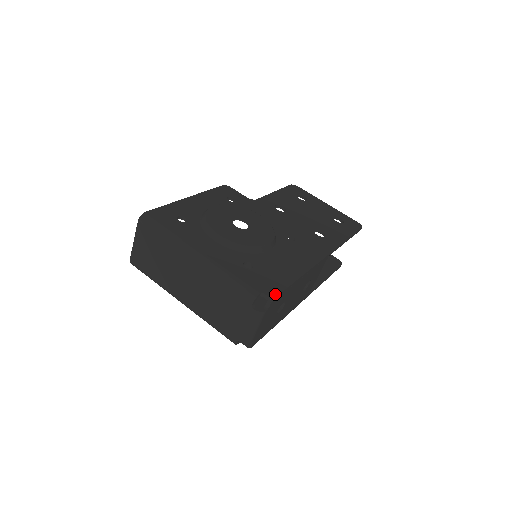
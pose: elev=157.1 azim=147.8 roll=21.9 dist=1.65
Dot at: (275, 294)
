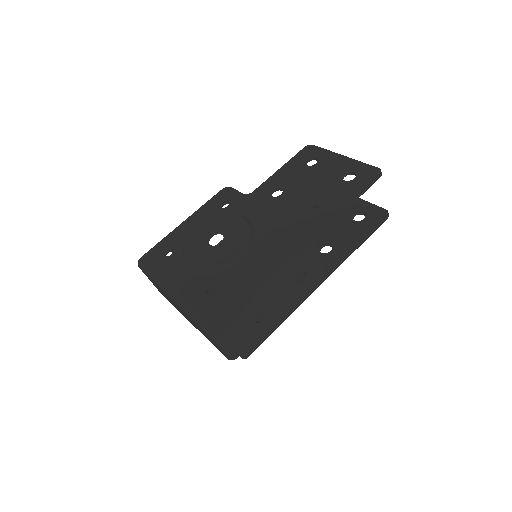
Dot at: (224, 319)
